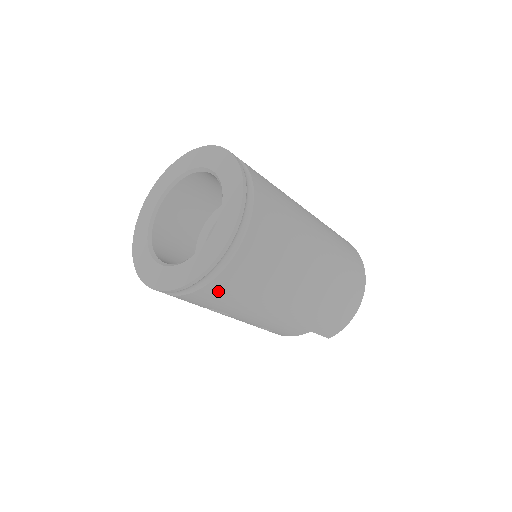
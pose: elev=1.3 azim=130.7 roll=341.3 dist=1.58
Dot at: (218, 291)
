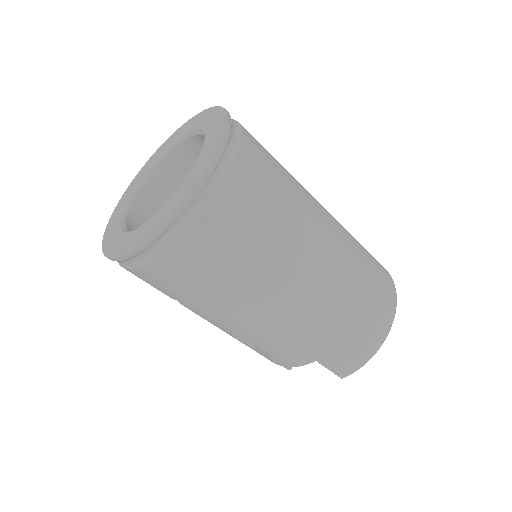
Dot at: (181, 264)
